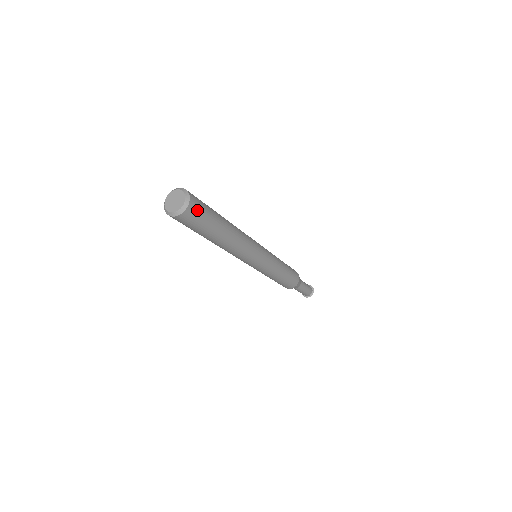
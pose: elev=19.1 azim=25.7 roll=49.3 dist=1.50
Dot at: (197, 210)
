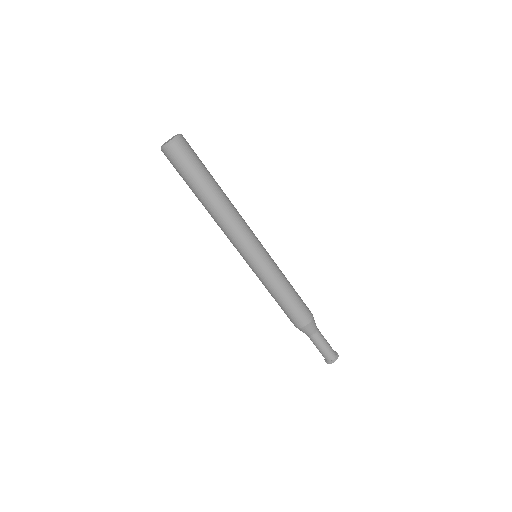
Dot at: (180, 154)
